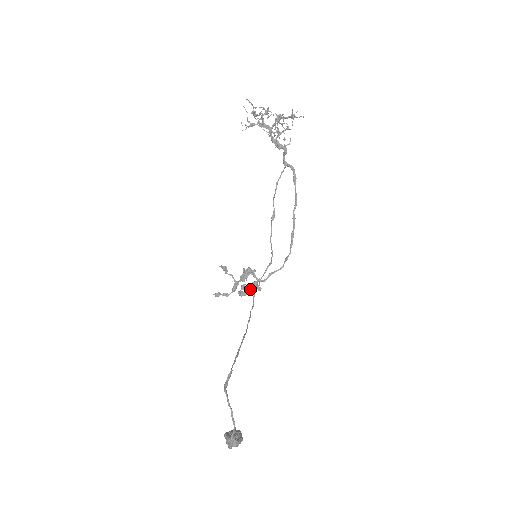
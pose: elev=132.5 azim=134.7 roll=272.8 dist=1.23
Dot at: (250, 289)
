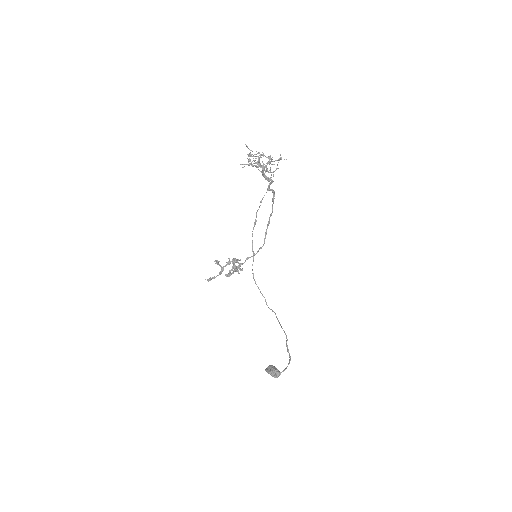
Dot at: occluded
